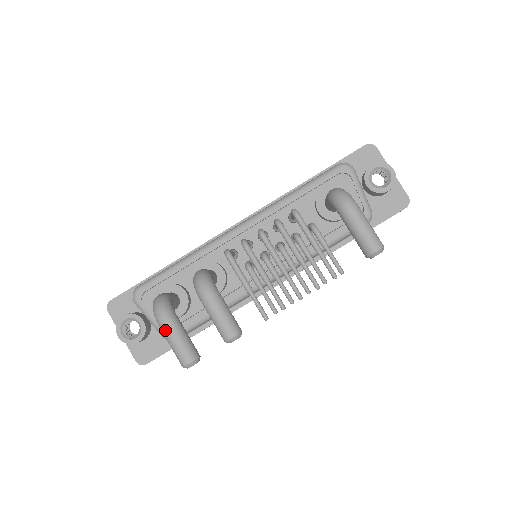
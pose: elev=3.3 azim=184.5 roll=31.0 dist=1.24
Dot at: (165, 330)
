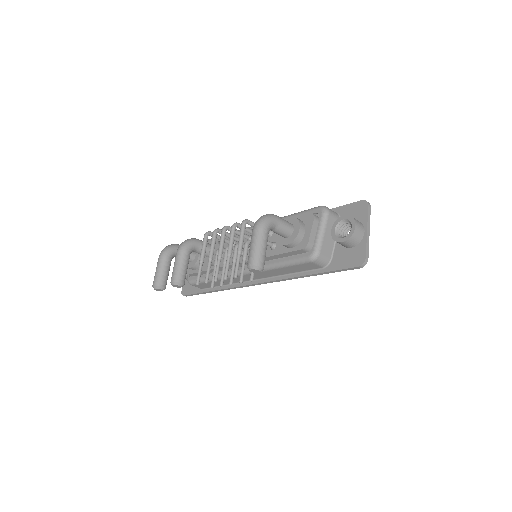
Dot at: (158, 261)
